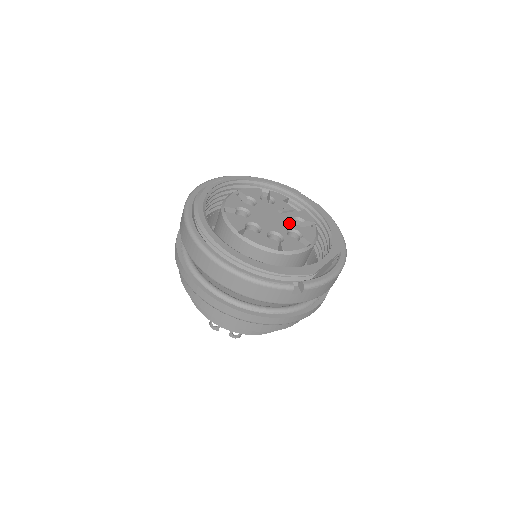
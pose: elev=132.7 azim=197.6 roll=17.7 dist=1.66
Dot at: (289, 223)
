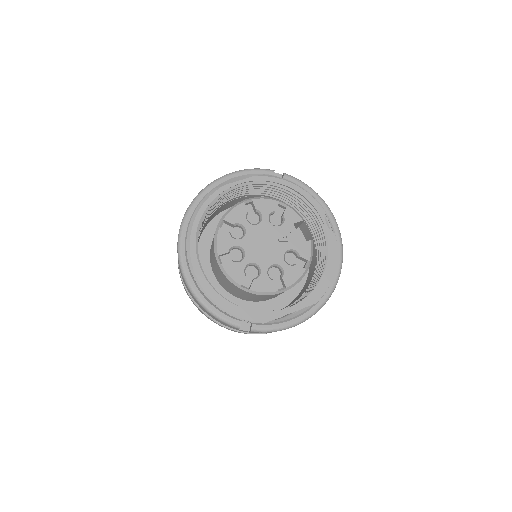
Dot at: (279, 256)
